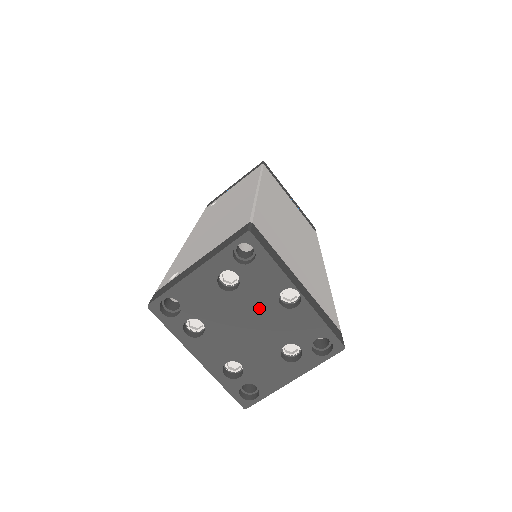
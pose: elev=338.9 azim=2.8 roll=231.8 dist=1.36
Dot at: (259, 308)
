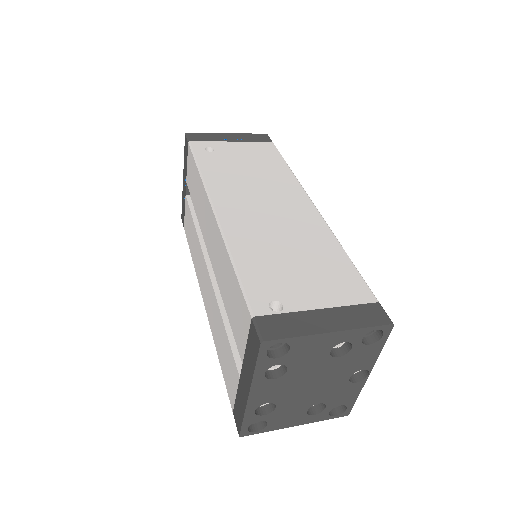
Dot at: (335, 375)
